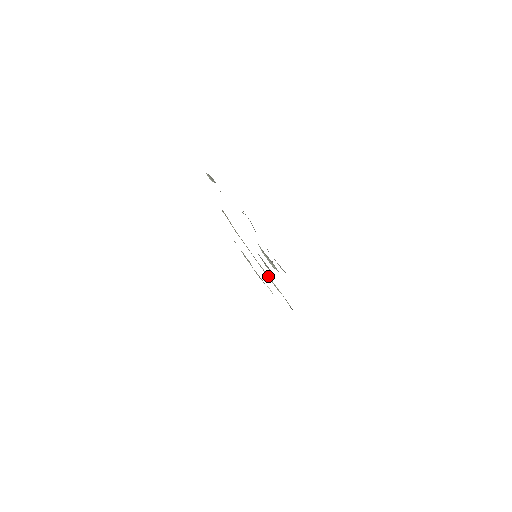
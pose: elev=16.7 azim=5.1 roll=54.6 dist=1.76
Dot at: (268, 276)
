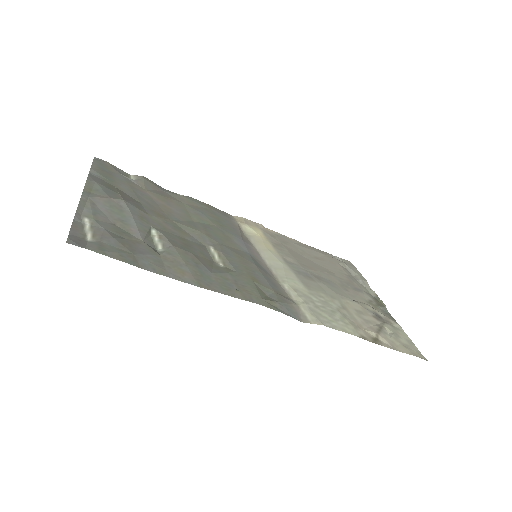
Dot at: (284, 281)
